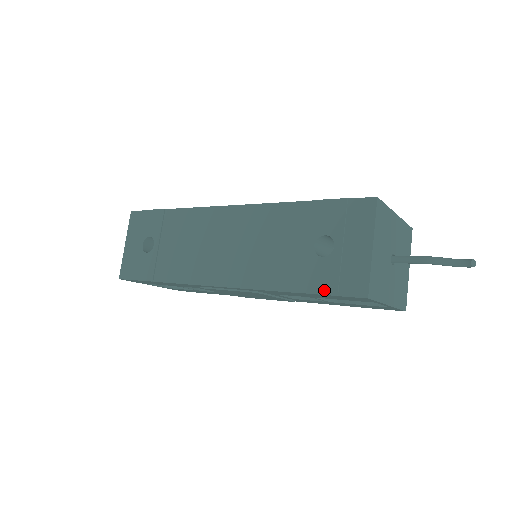
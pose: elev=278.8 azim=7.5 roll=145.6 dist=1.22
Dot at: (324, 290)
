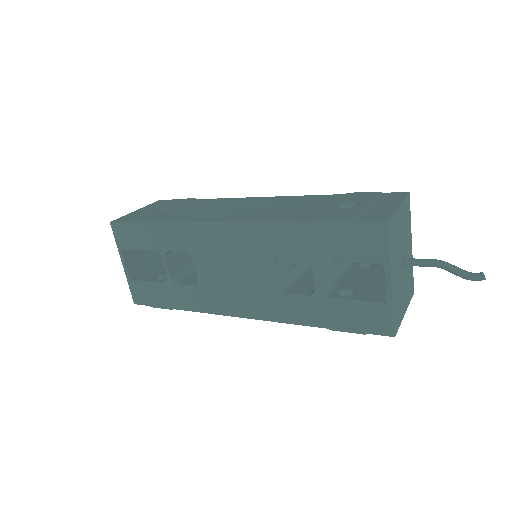
Dot at: (342, 218)
